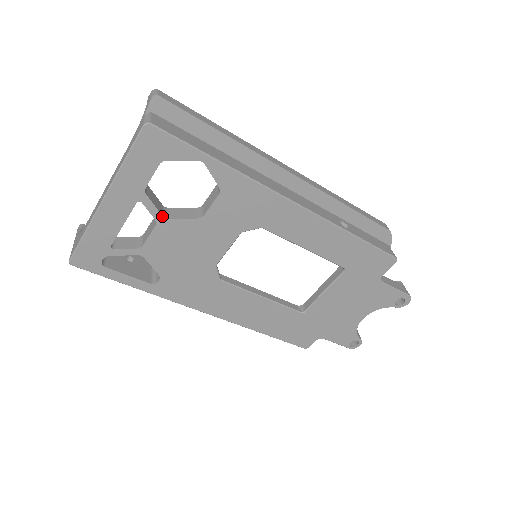
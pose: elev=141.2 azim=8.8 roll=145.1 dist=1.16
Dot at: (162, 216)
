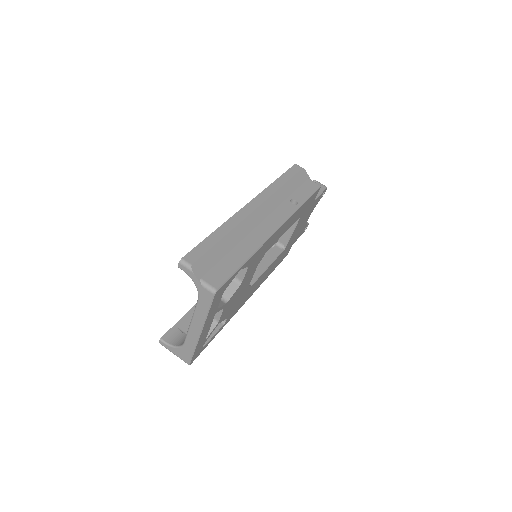
Dot at: (225, 304)
